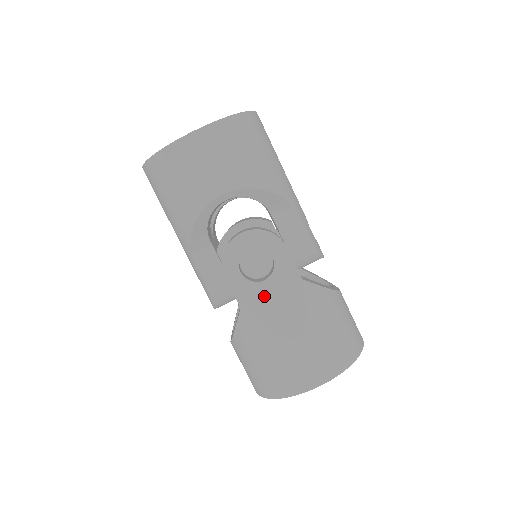
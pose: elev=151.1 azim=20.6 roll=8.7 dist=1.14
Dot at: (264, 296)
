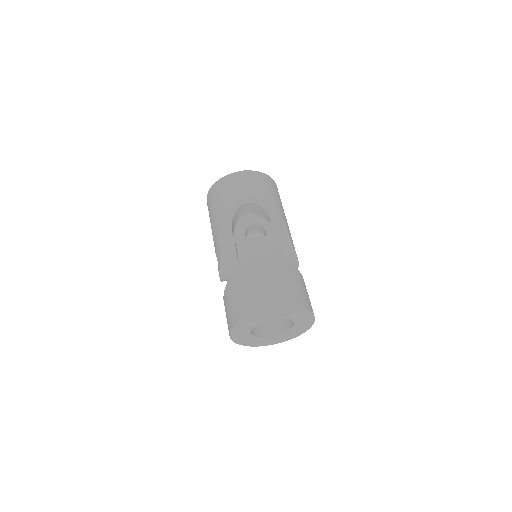
Dot at: (255, 249)
